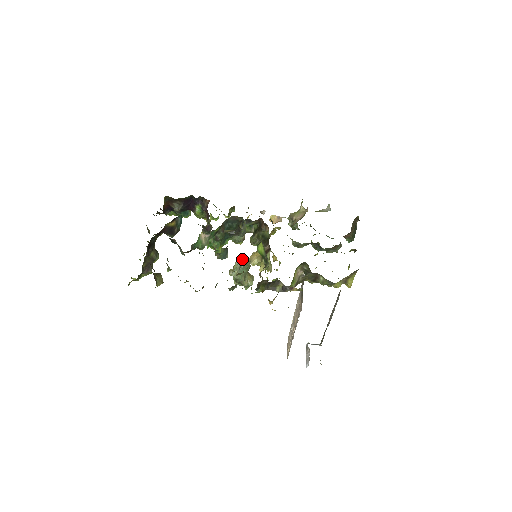
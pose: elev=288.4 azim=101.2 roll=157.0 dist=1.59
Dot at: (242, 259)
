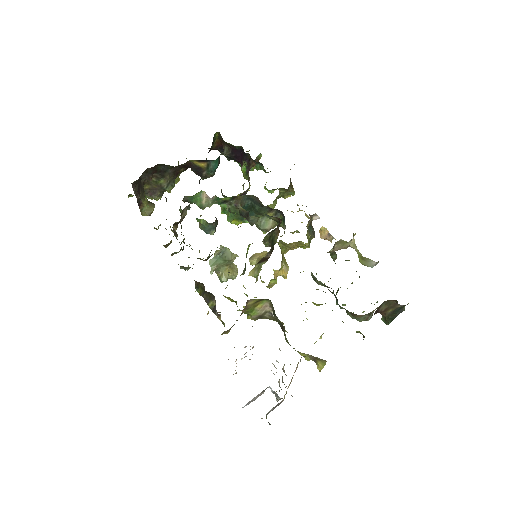
Dot at: (225, 247)
